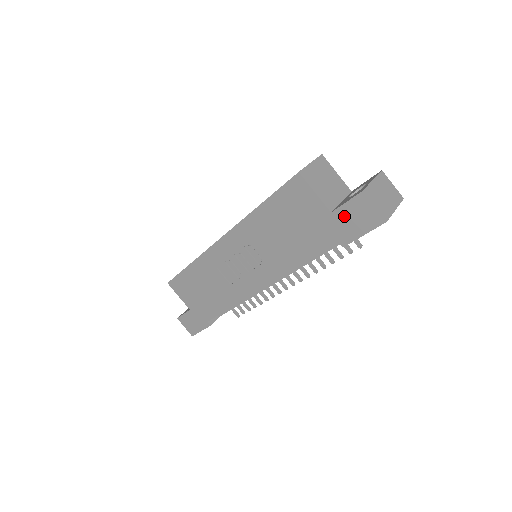
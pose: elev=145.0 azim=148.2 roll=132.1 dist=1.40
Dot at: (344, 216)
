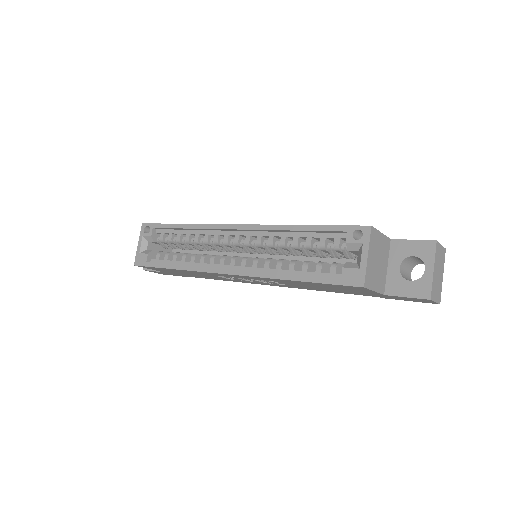
Dot at: (397, 297)
